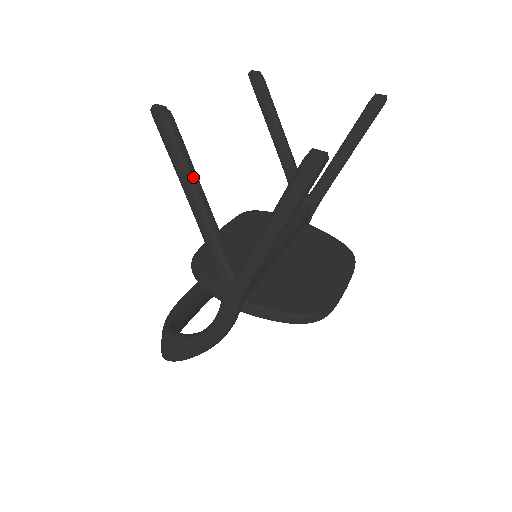
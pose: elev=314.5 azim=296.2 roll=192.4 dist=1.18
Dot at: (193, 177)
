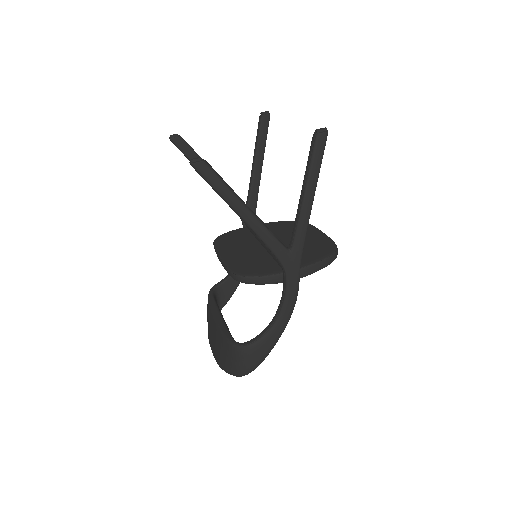
Dot at: (238, 196)
